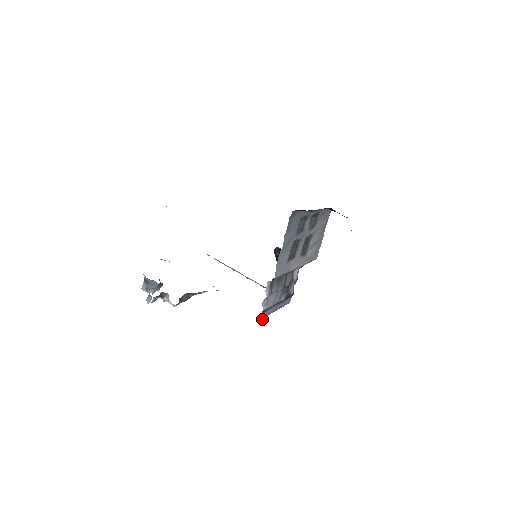
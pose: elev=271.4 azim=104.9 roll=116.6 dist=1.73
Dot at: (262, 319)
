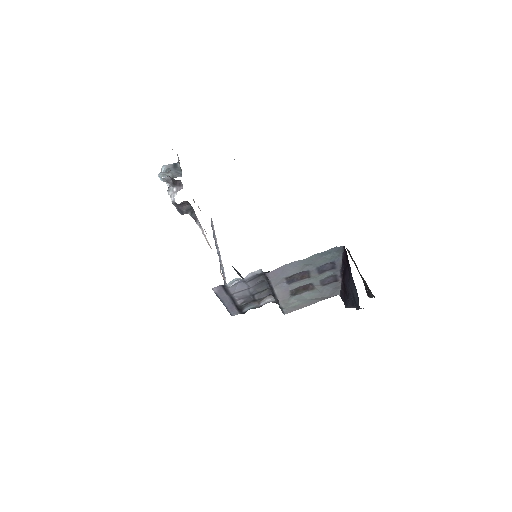
Dot at: (214, 291)
